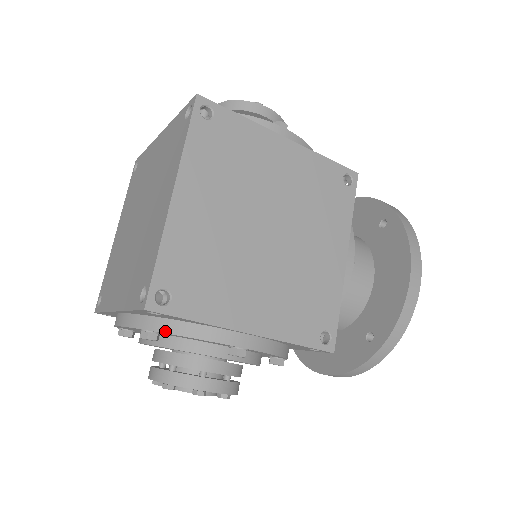
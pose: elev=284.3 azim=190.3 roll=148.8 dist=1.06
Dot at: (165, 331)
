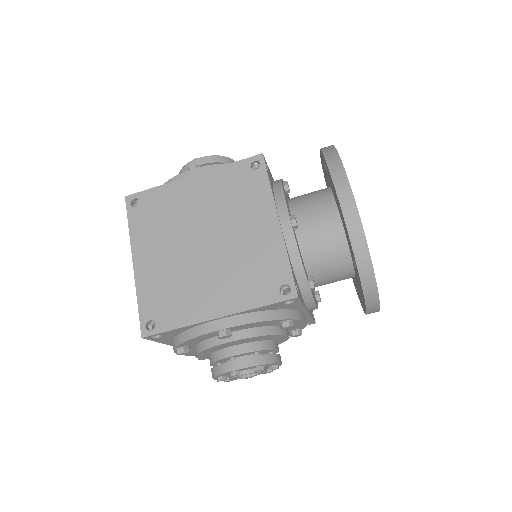
Dot at: (178, 344)
